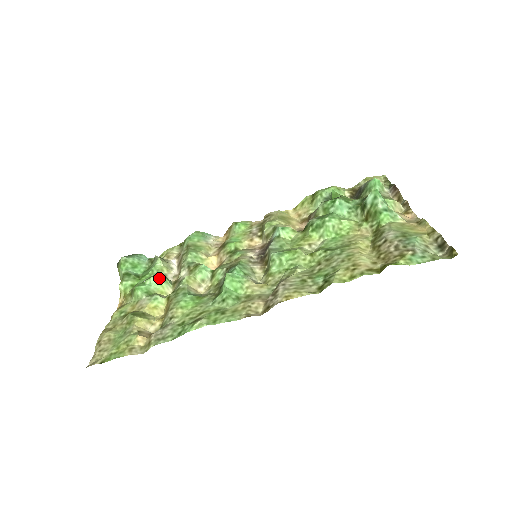
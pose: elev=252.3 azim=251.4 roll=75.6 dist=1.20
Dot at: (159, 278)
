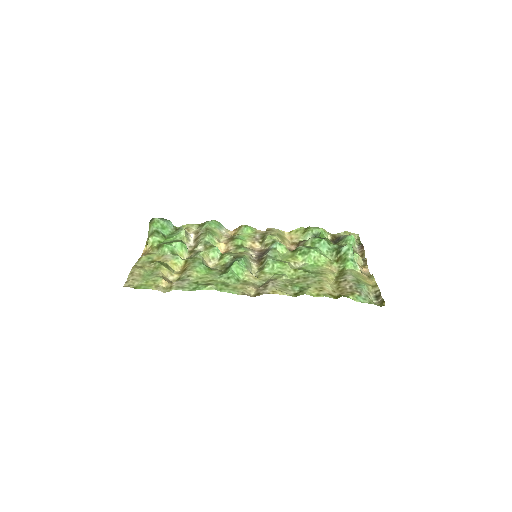
Dot at: (182, 244)
